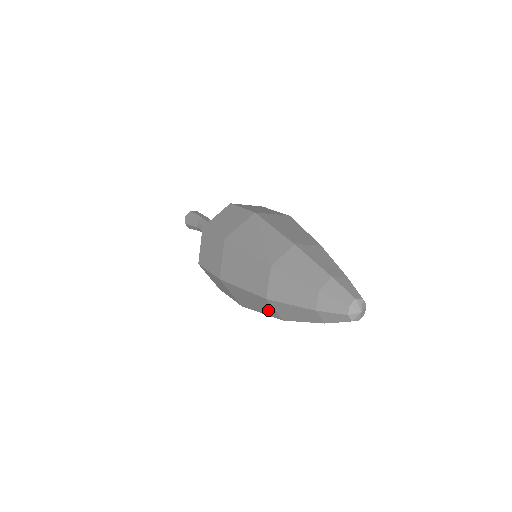
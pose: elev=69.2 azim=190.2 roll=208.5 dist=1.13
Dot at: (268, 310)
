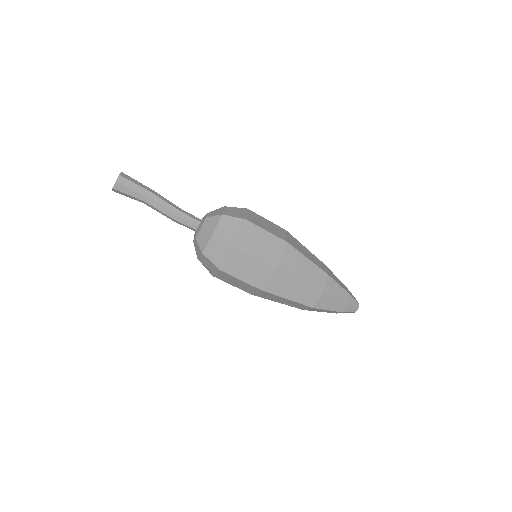
Dot at: (297, 306)
